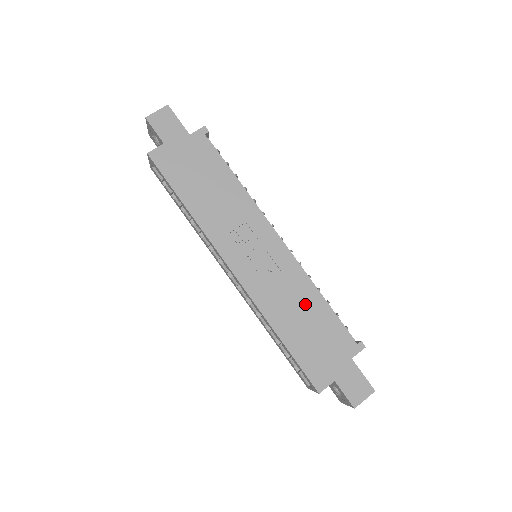
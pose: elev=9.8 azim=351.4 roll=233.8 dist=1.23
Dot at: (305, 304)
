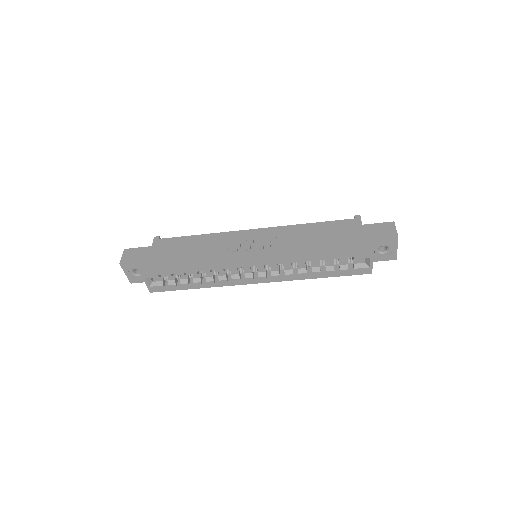
Dot at: (306, 234)
